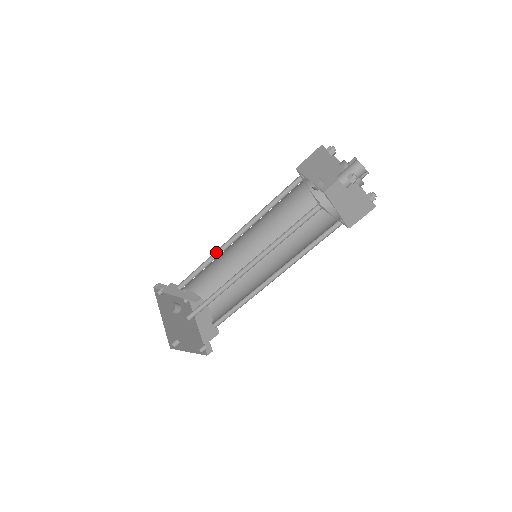
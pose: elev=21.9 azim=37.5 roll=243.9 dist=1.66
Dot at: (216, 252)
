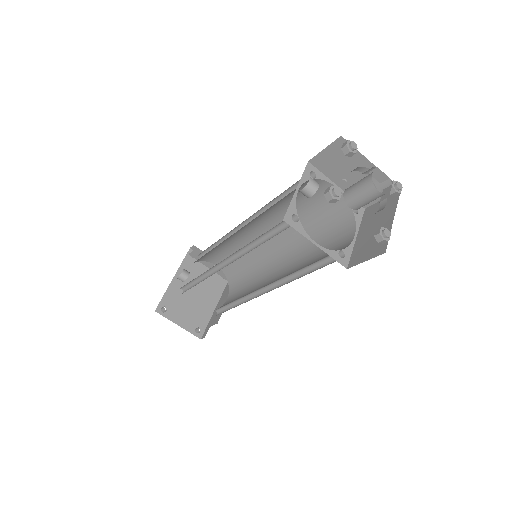
Dot at: (230, 234)
